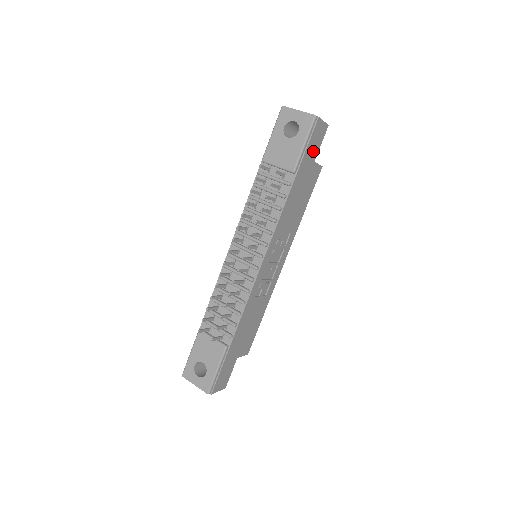
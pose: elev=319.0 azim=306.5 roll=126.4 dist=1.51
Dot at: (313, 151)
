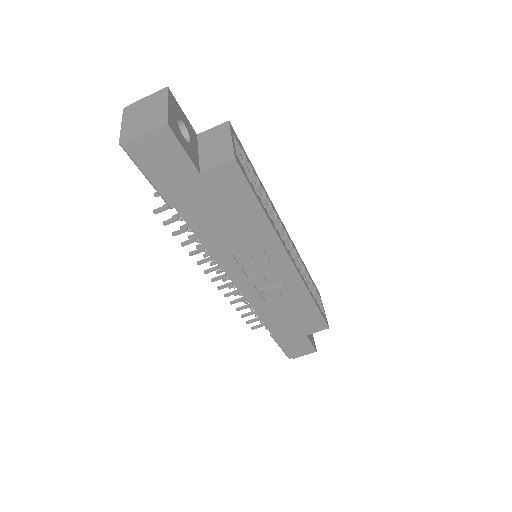
Dot at: (177, 170)
